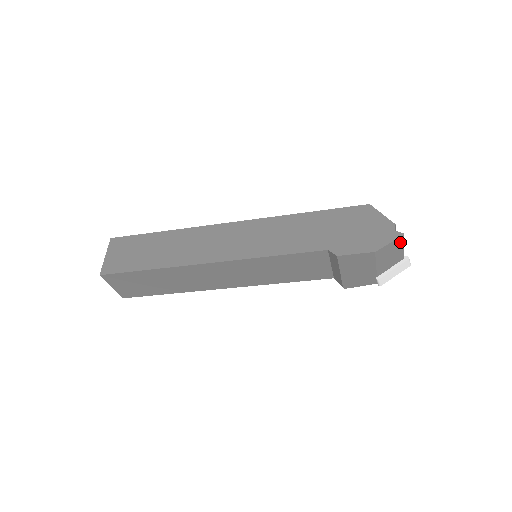
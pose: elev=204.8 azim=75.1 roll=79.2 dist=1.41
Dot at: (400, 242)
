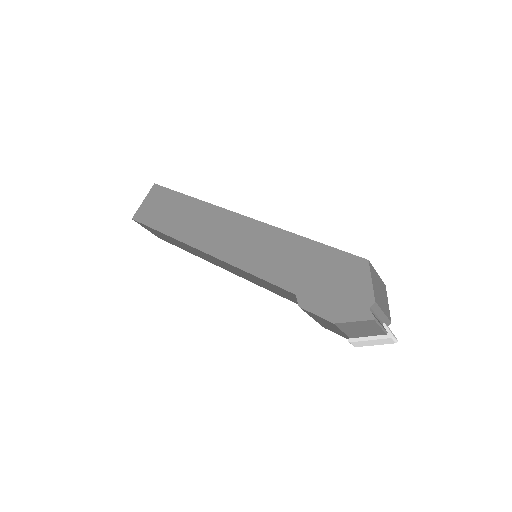
Dot at: (372, 323)
